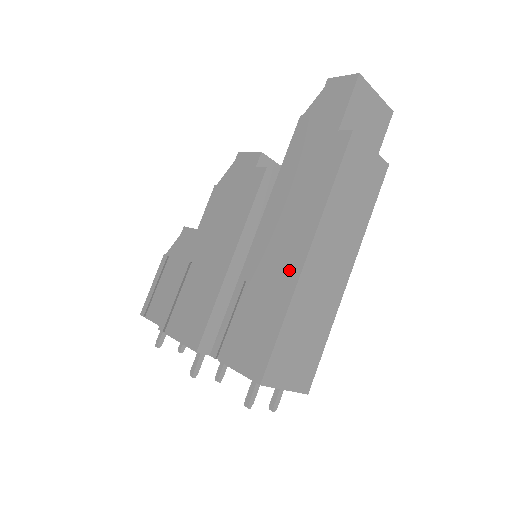
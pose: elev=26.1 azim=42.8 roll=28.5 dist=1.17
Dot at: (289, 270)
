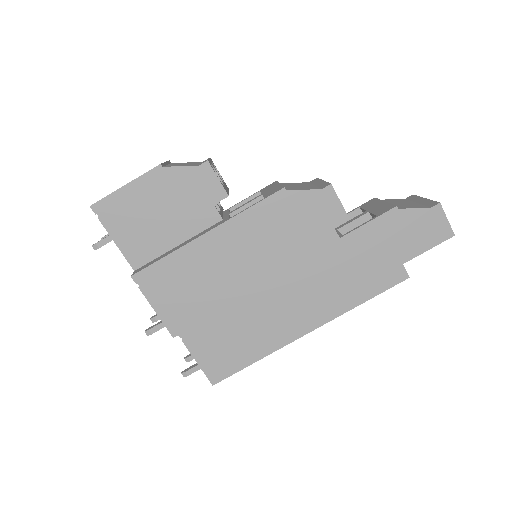
Dot at: (288, 331)
